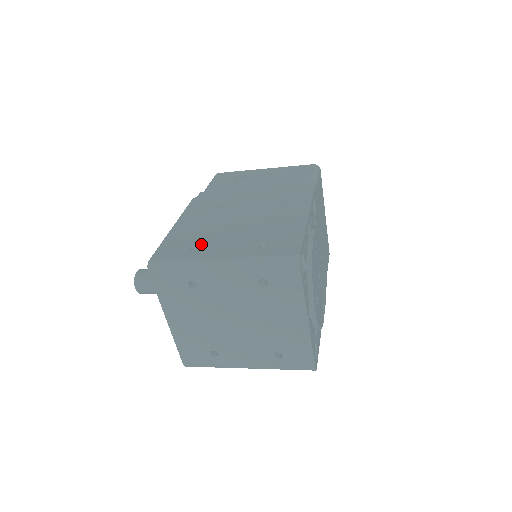
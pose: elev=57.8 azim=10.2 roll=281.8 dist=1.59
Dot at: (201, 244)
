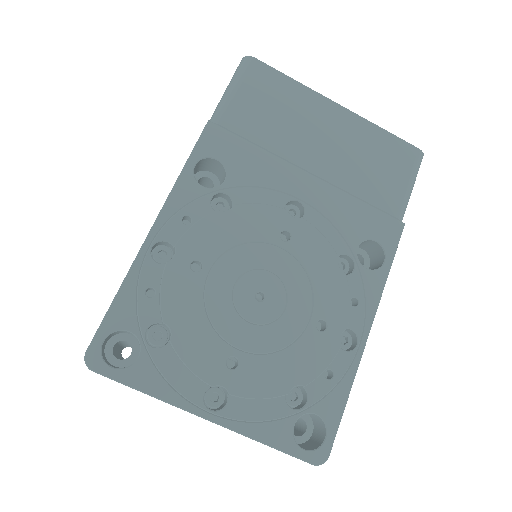
Dot at: occluded
